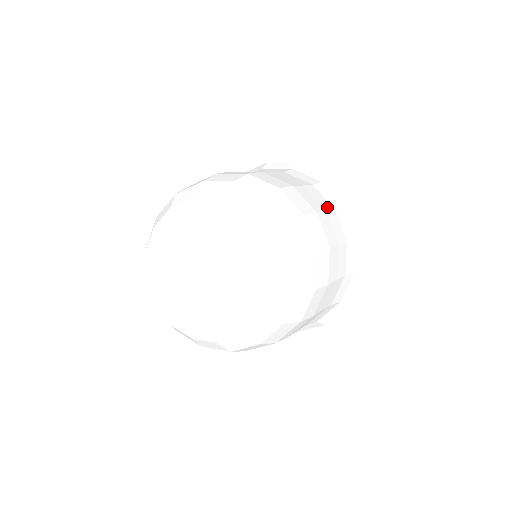
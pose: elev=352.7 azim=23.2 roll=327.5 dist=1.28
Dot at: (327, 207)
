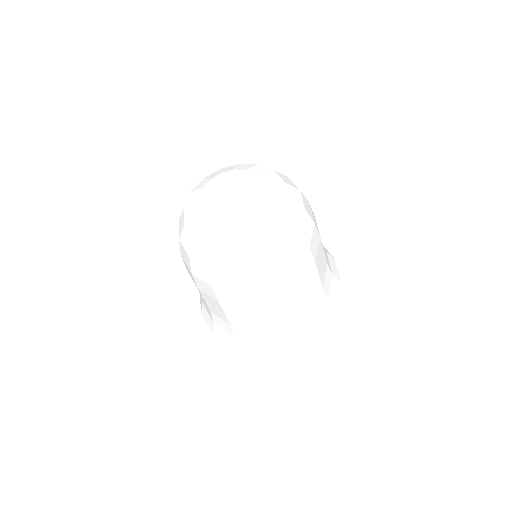
Dot at: occluded
